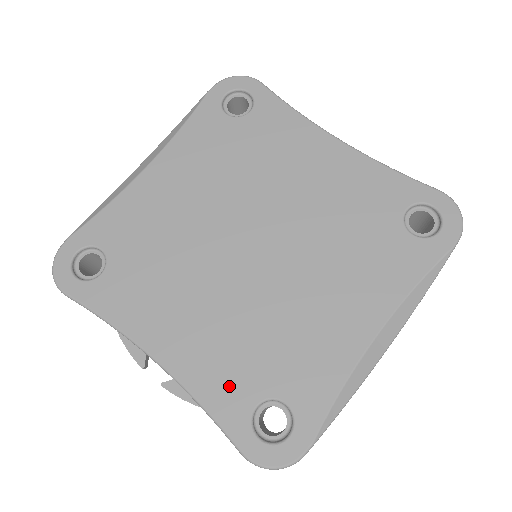
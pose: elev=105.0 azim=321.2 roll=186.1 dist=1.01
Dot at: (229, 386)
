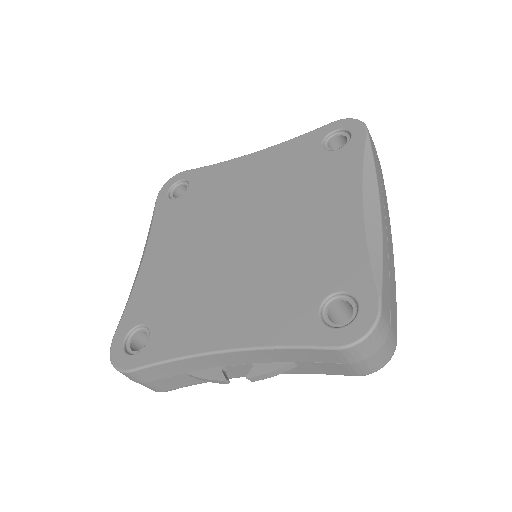
Dot at: (289, 318)
